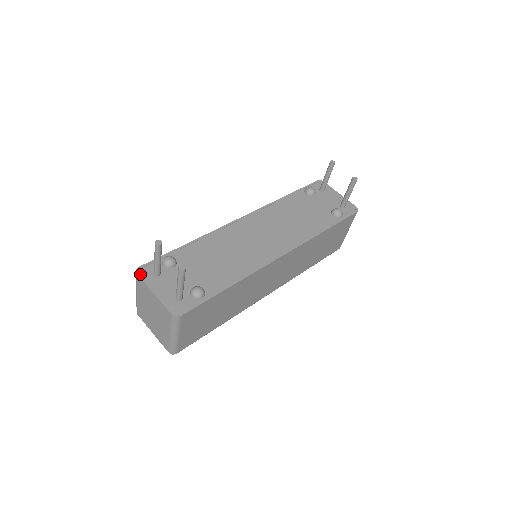
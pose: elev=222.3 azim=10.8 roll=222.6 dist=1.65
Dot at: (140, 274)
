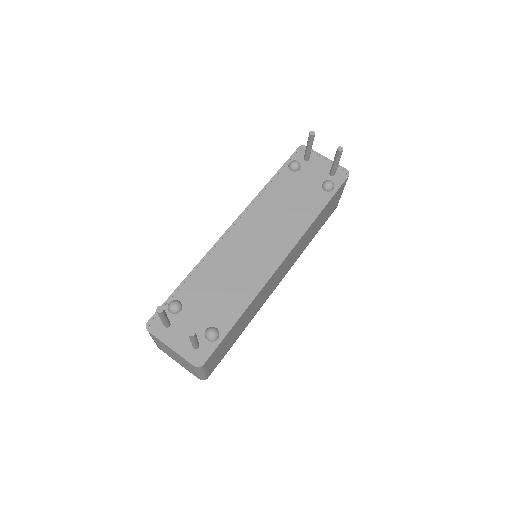
Dot at: (151, 330)
